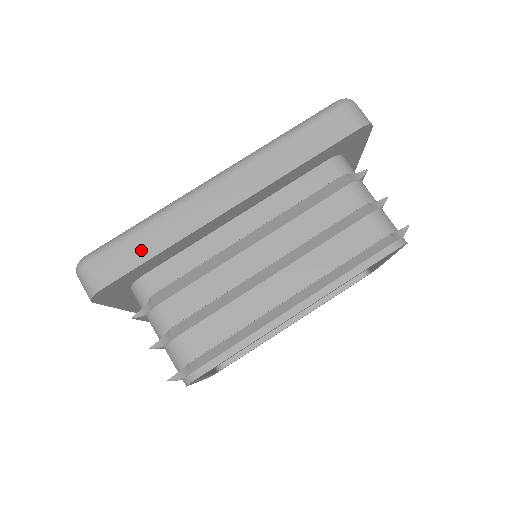
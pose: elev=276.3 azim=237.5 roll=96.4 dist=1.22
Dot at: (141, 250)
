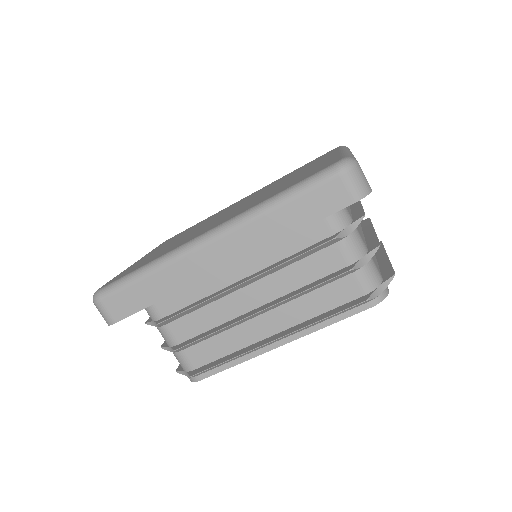
Dot at: (144, 296)
